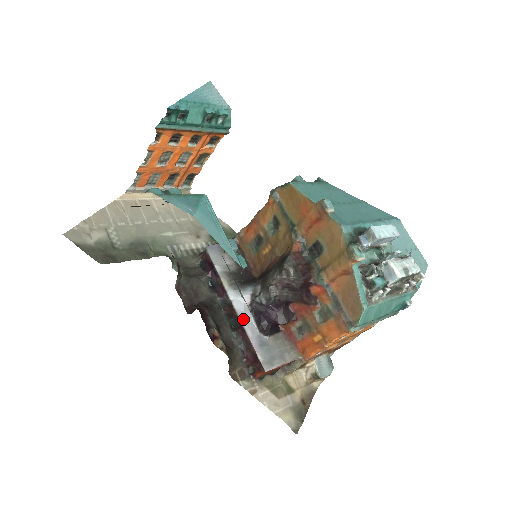
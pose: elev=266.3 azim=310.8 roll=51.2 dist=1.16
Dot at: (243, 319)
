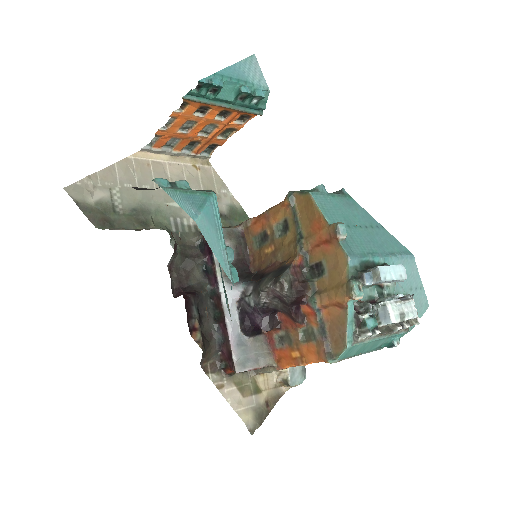
Dot at: (228, 314)
